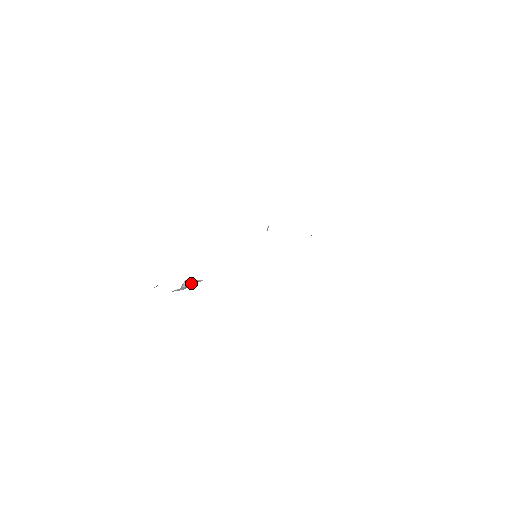
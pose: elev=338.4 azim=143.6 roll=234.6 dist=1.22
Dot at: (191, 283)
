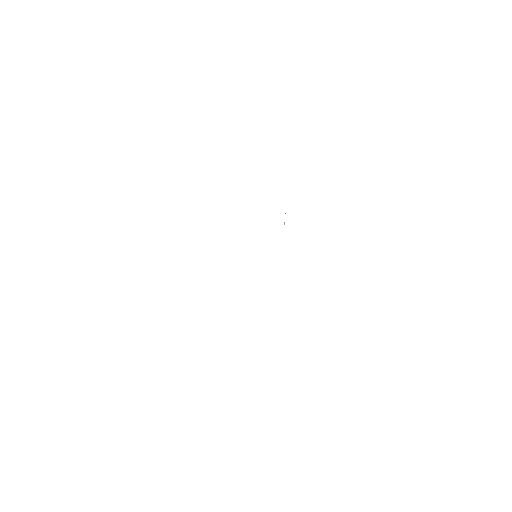
Dot at: occluded
